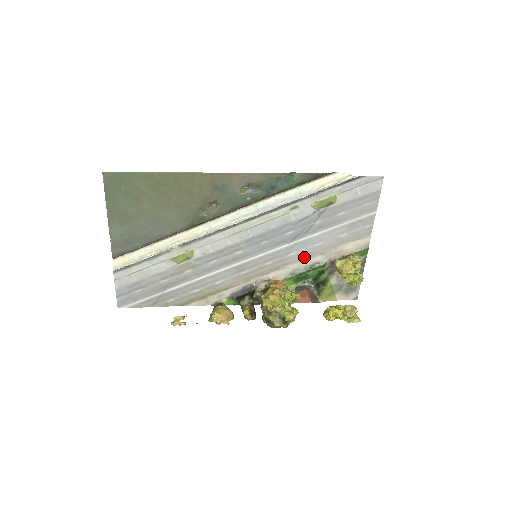
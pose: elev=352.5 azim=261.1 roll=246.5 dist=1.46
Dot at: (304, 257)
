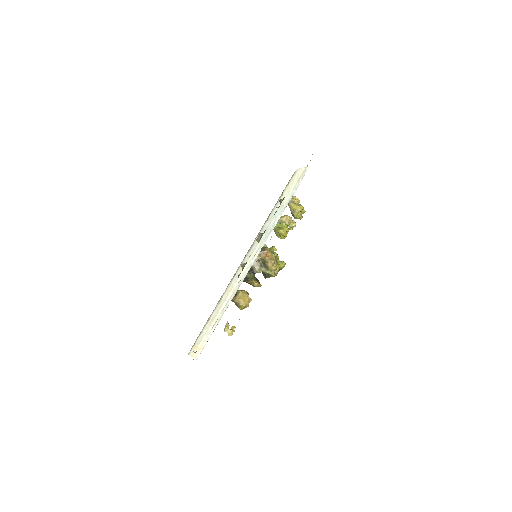
Dot at: occluded
